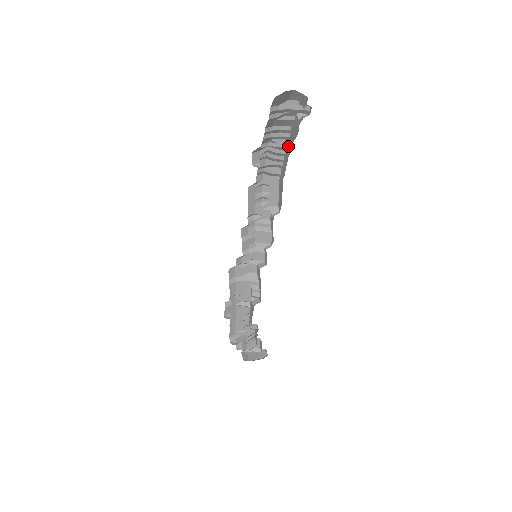
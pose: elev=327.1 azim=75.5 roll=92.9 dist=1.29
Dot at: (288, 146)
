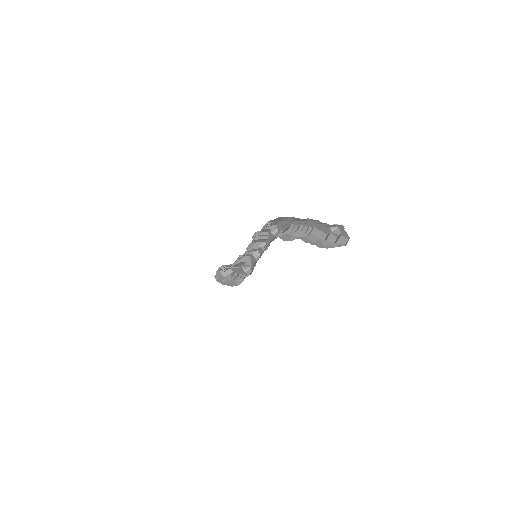
Dot at: (308, 221)
